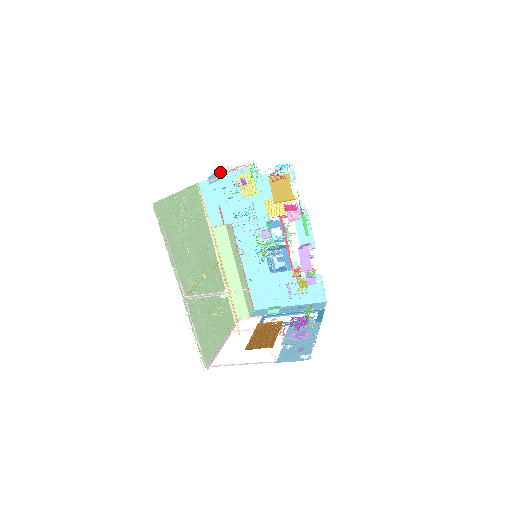
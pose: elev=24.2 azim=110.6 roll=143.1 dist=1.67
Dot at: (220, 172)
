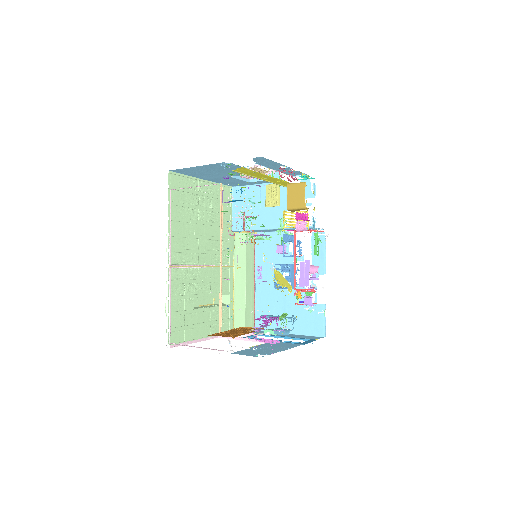
Dot at: occluded
